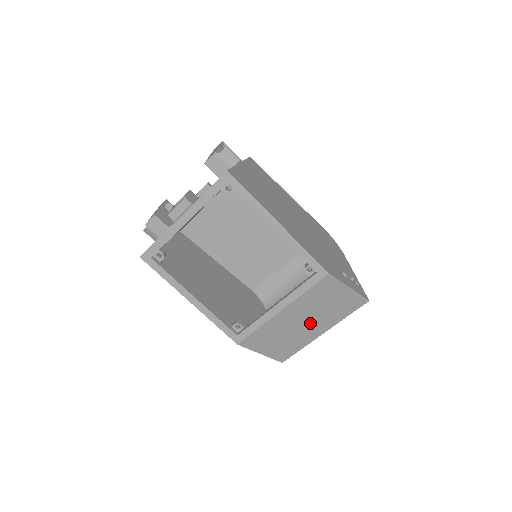
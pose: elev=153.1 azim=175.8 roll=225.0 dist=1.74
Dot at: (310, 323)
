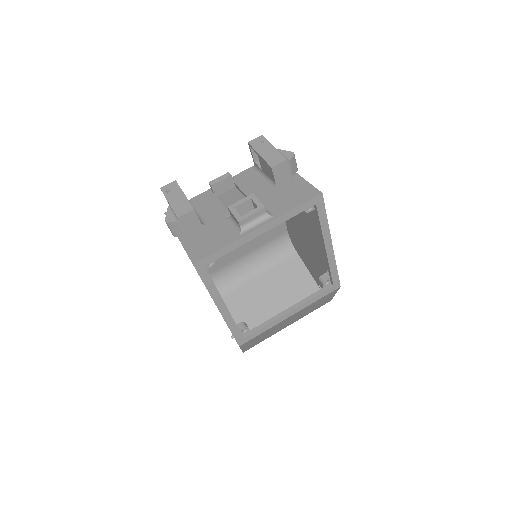
Dot at: (291, 321)
